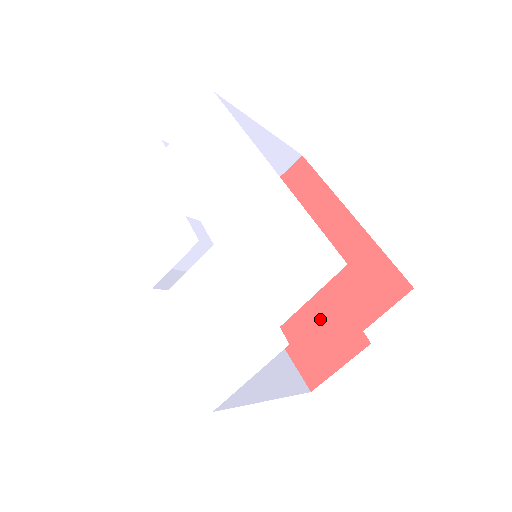
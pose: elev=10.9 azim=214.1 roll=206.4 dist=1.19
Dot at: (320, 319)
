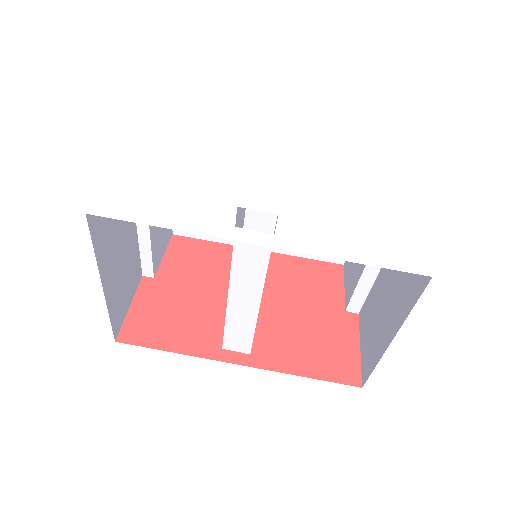
Dot at: (308, 328)
